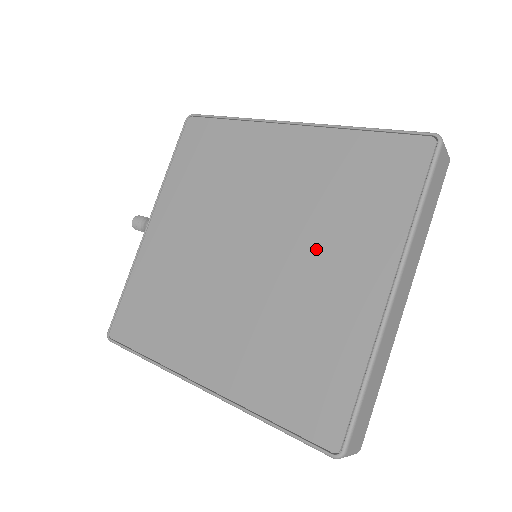
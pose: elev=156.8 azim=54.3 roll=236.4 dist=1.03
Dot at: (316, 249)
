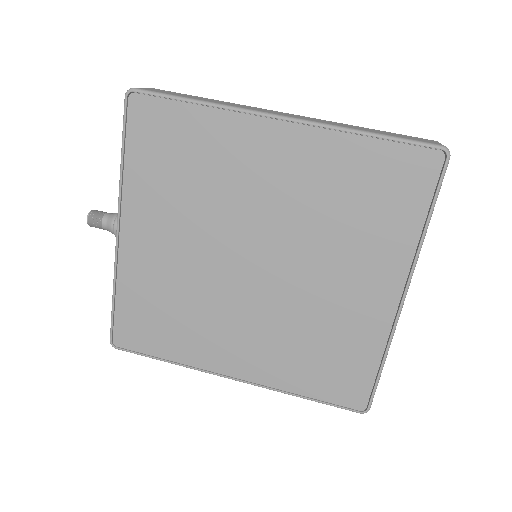
Dot at: (328, 261)
